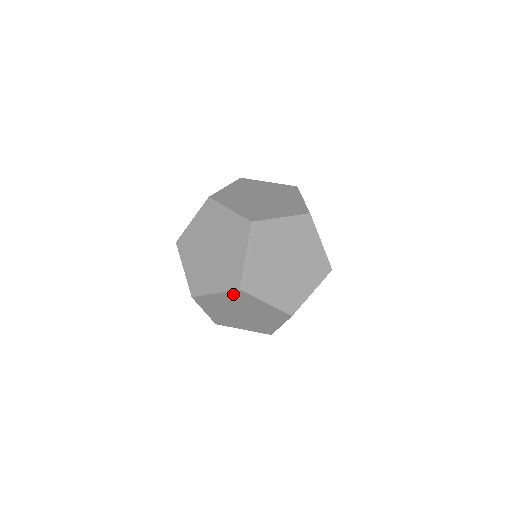
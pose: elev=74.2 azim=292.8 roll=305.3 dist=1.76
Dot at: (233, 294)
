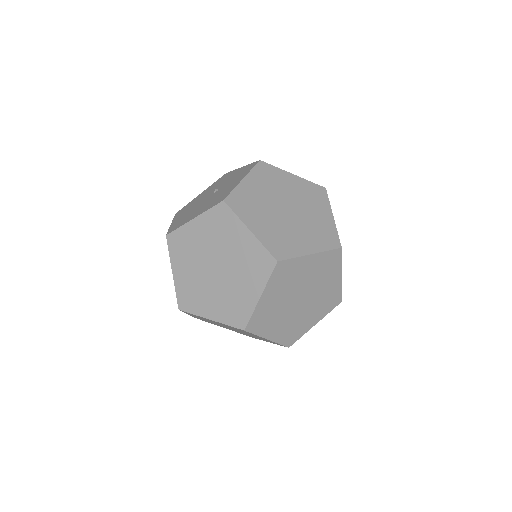
Dot at: (233, 327)
